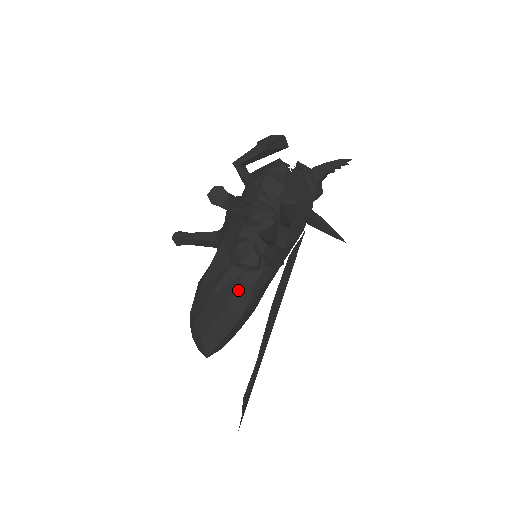
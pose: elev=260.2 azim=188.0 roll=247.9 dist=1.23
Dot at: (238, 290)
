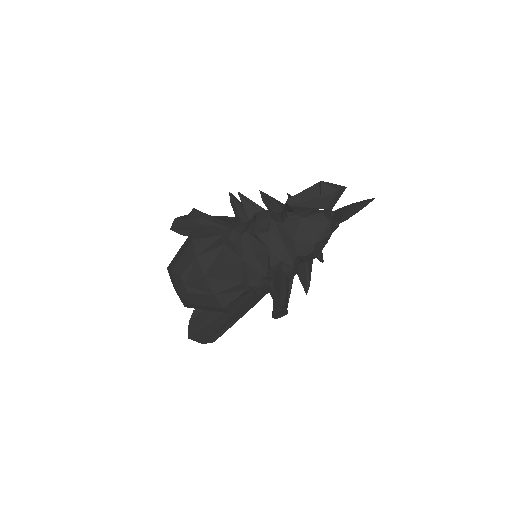
Dot at: (237, 299)
